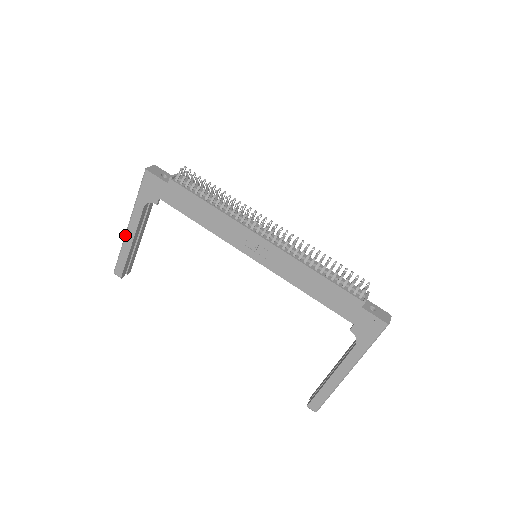
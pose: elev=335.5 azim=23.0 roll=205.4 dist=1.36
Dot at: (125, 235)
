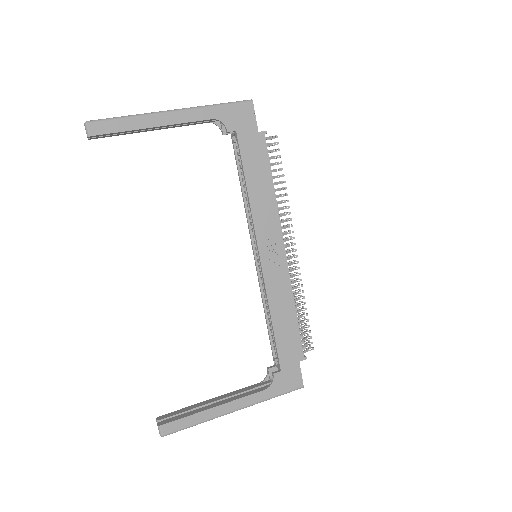
Dot at: (157, 112)
